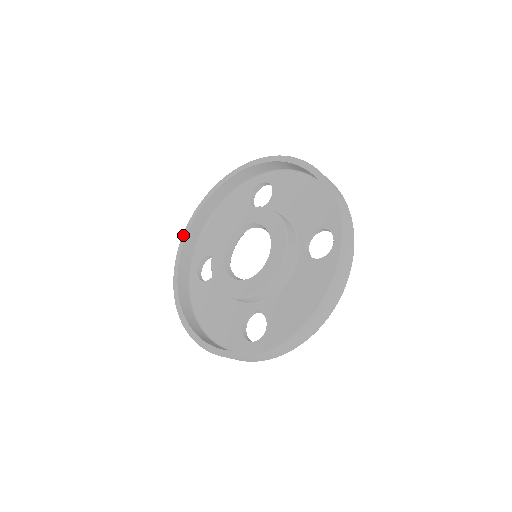
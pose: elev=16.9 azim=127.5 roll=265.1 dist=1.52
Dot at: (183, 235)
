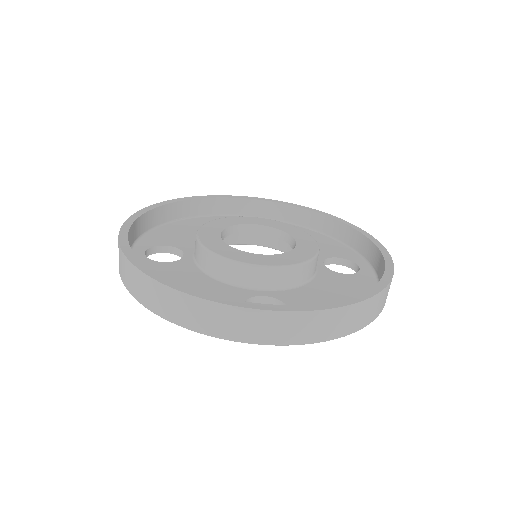
Dot at: (139, 211)
